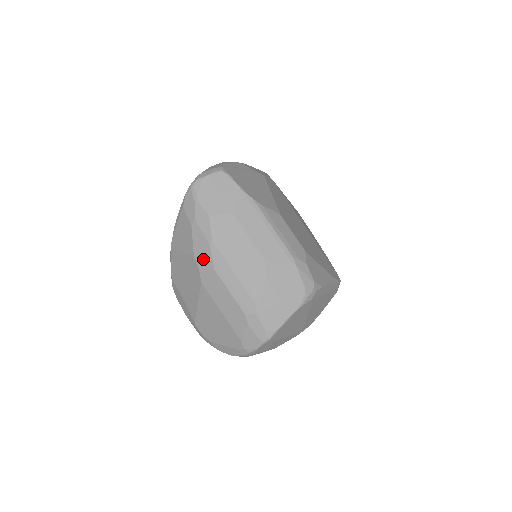
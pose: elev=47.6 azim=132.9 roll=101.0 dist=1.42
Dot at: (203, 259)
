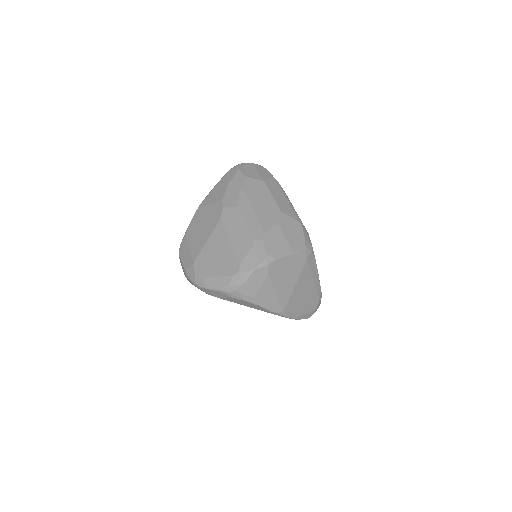
Dot at: (230, 201)
